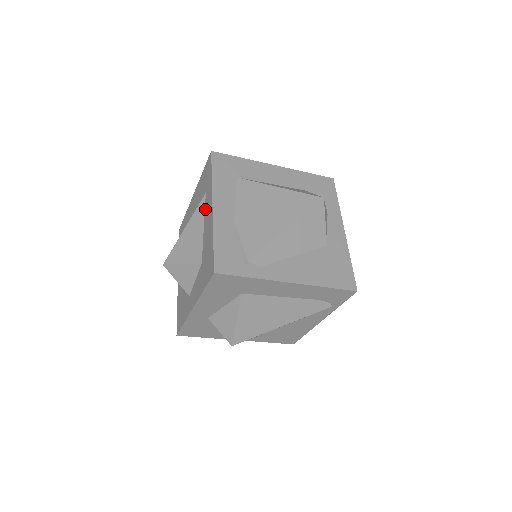
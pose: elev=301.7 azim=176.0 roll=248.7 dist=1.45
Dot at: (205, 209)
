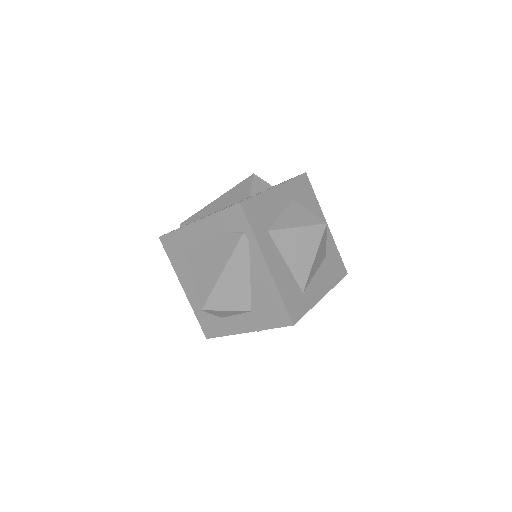
Dot at: occluded
